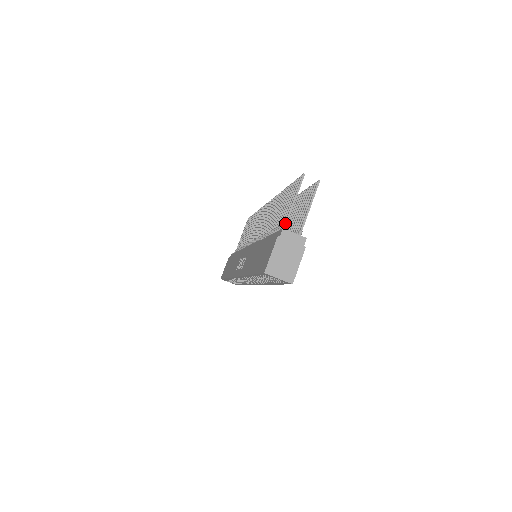
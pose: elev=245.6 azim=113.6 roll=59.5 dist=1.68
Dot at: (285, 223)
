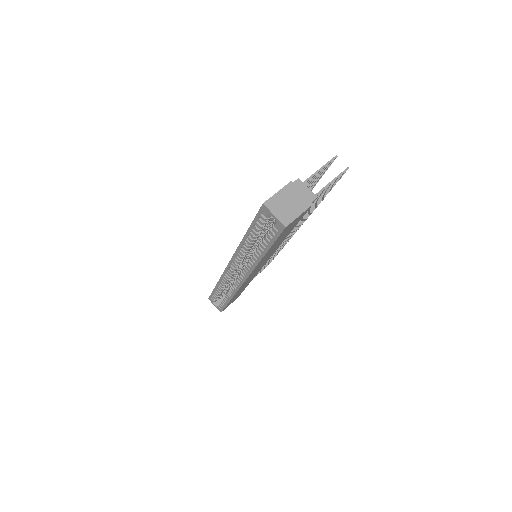
Dot at: occluded
